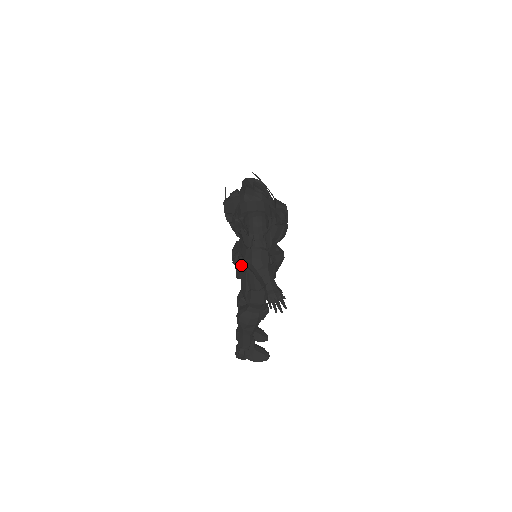
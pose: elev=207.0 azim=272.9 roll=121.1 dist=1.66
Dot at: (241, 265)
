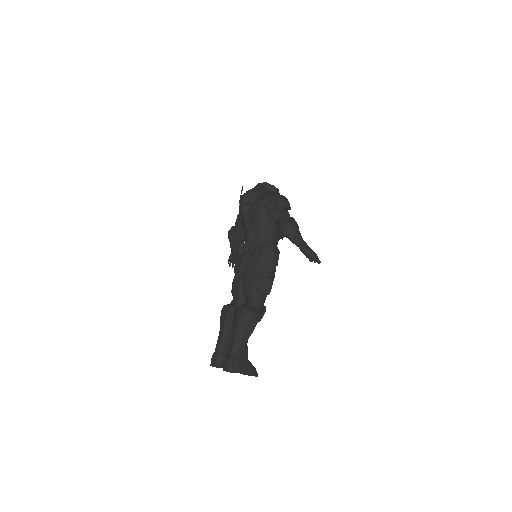
Dot at: (255, 250)
